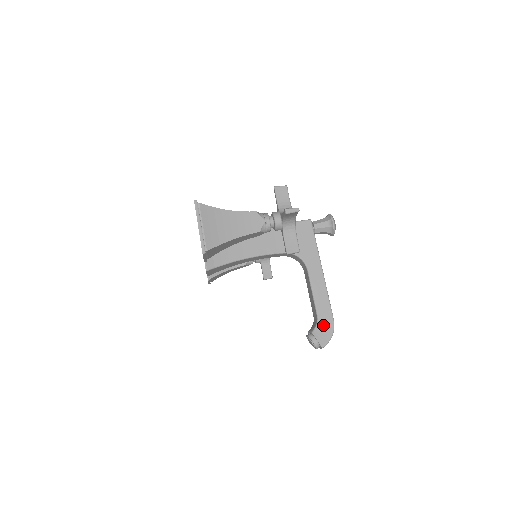
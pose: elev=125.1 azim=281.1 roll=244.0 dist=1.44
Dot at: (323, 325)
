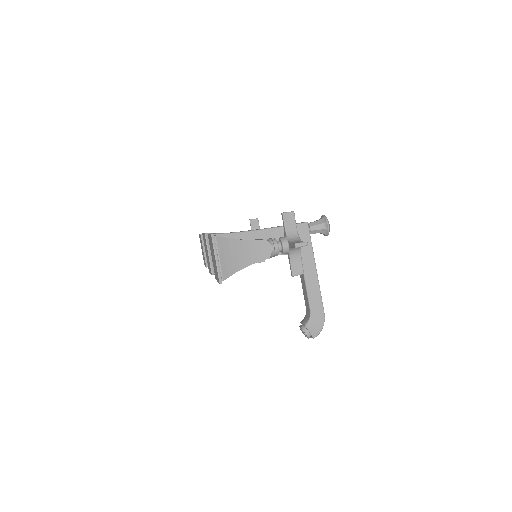
Dot at: (315, 319)
